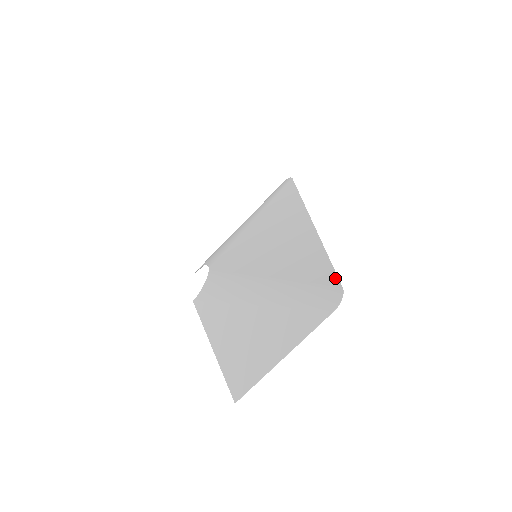
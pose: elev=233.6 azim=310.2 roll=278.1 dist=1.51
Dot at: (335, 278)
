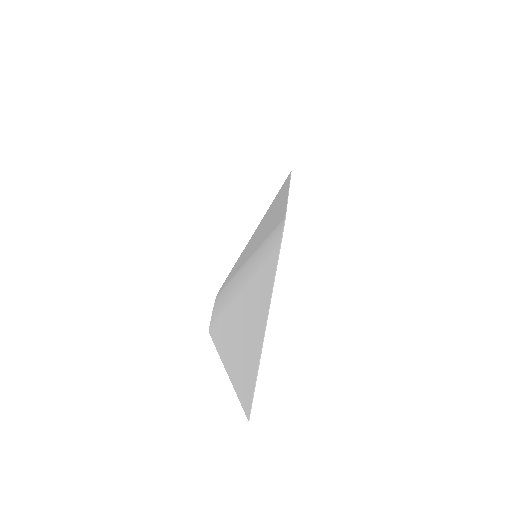
Dot at: (283, 214)
